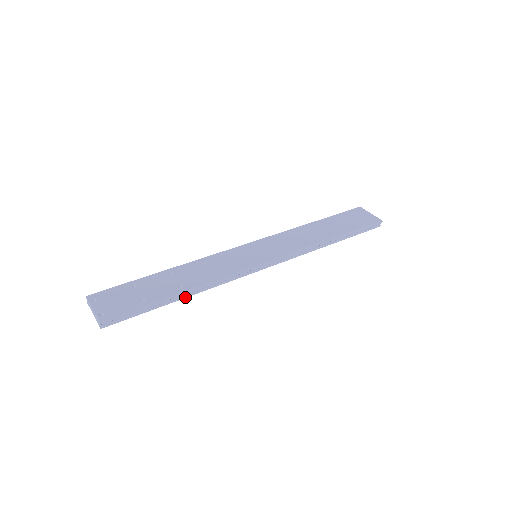
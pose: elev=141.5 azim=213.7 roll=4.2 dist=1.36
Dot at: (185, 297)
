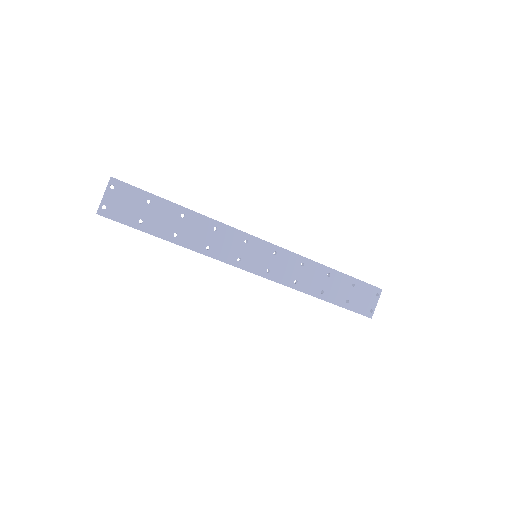
Dot at: occluded
